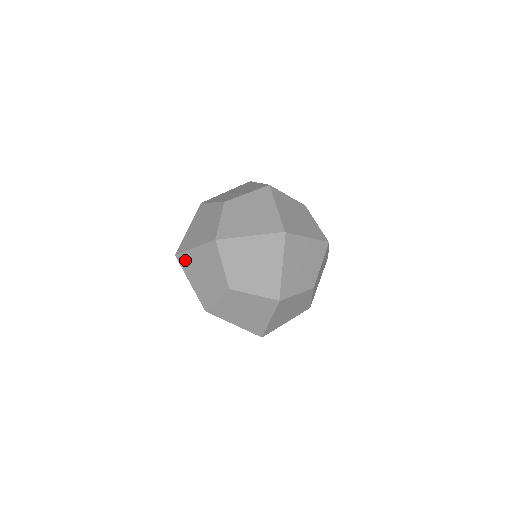
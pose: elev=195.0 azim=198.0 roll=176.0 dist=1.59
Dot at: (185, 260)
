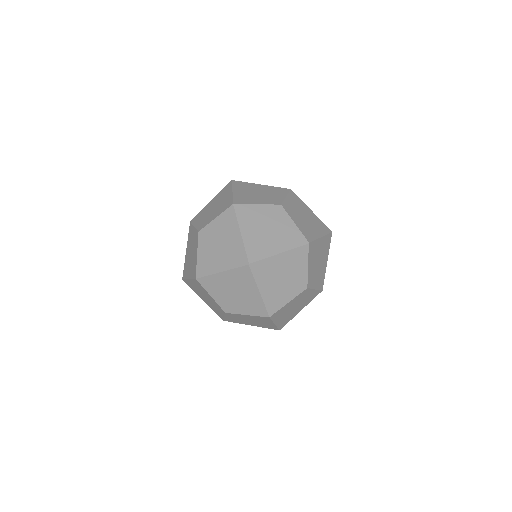
Dot at: (242, 184)
